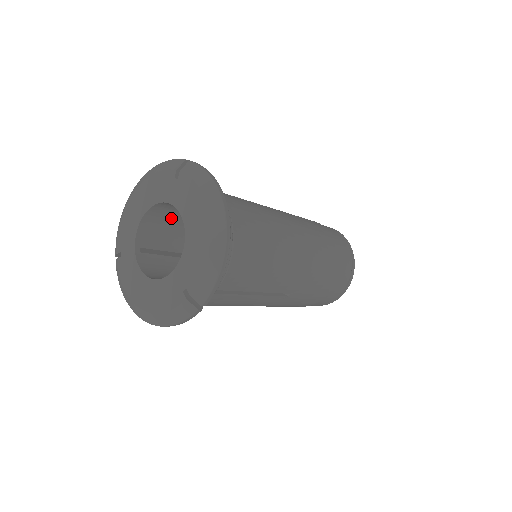
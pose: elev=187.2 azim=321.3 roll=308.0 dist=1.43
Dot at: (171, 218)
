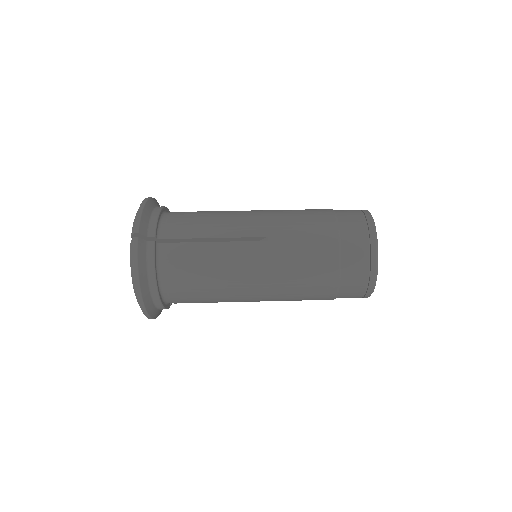
Dot at: occluded
